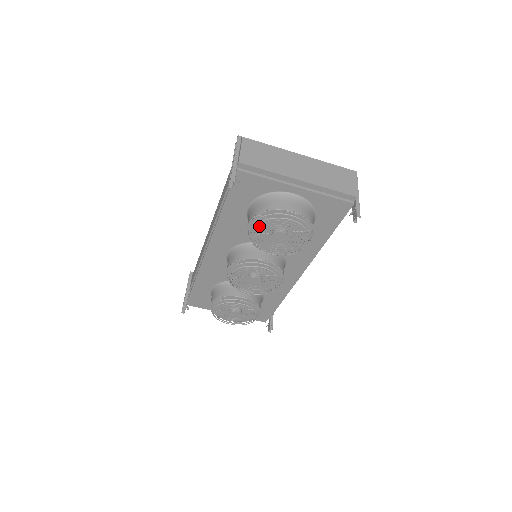
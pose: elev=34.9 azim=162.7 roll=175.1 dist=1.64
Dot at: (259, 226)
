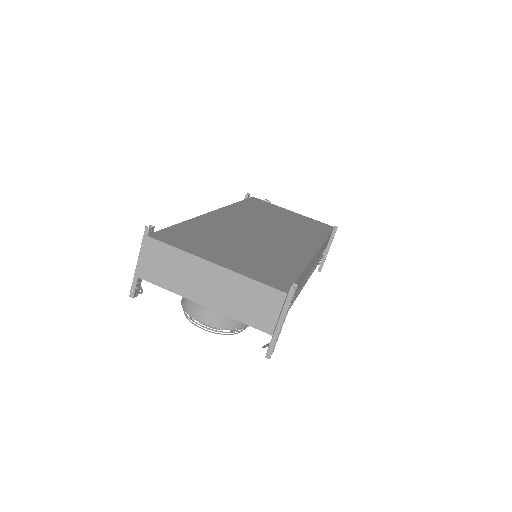
Dot at: occluded
